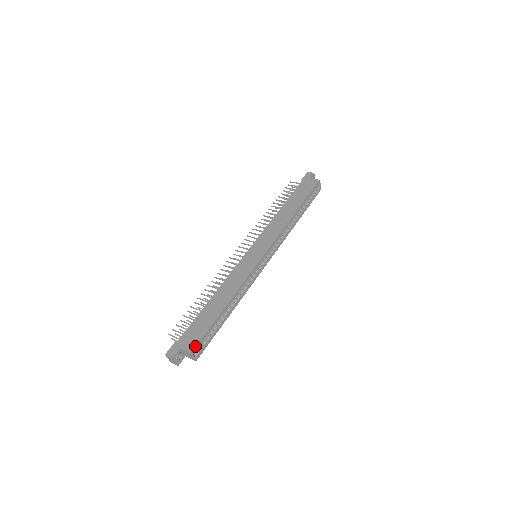
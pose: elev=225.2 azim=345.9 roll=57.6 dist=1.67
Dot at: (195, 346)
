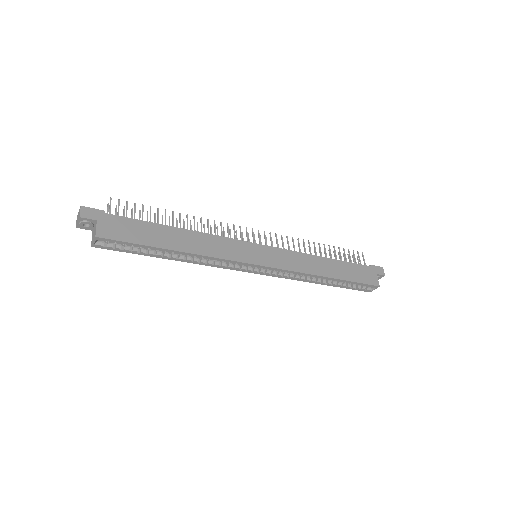
Dot at: (107, 238)
